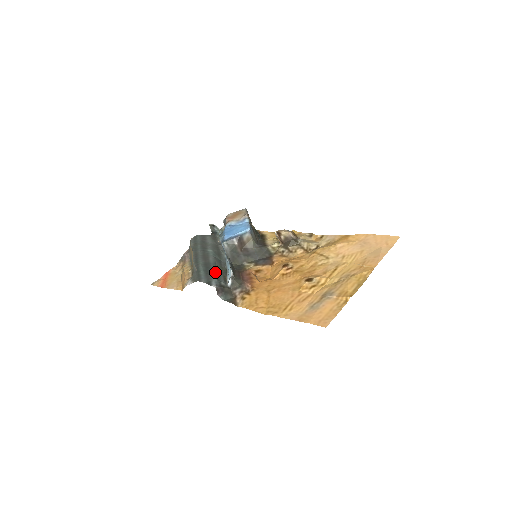
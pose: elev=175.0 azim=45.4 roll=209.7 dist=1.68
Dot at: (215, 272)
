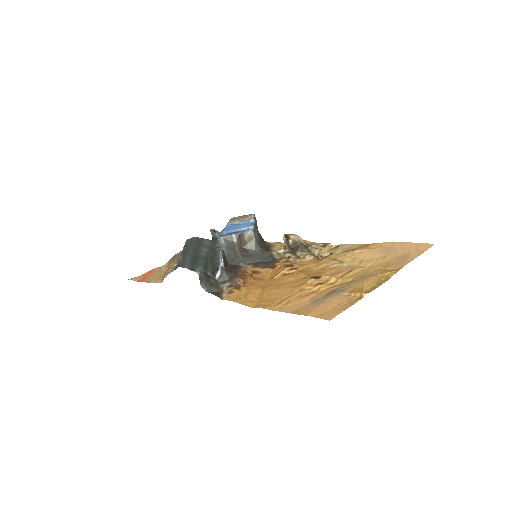
Dot at: (203, 263)
